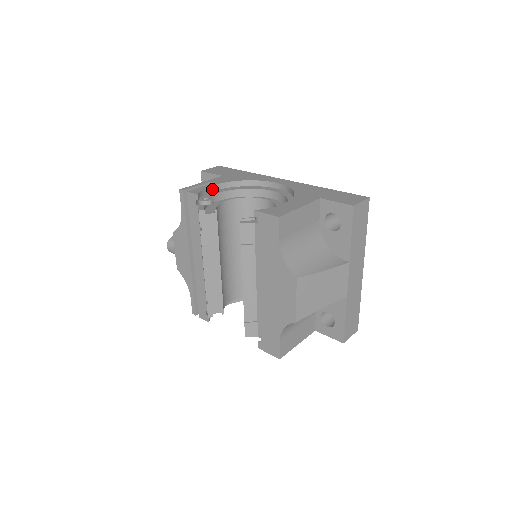
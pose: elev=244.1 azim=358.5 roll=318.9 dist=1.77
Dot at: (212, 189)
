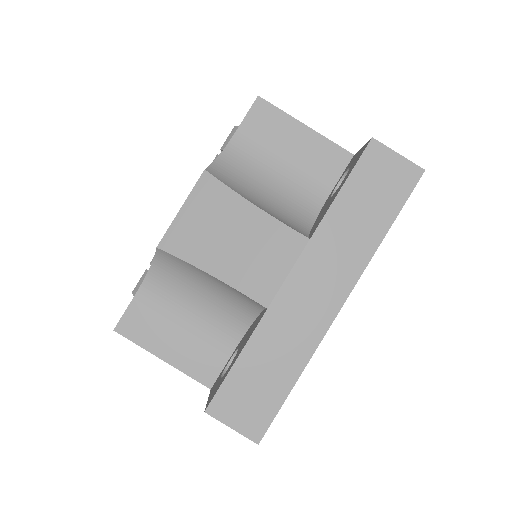
Dot at: occluded
